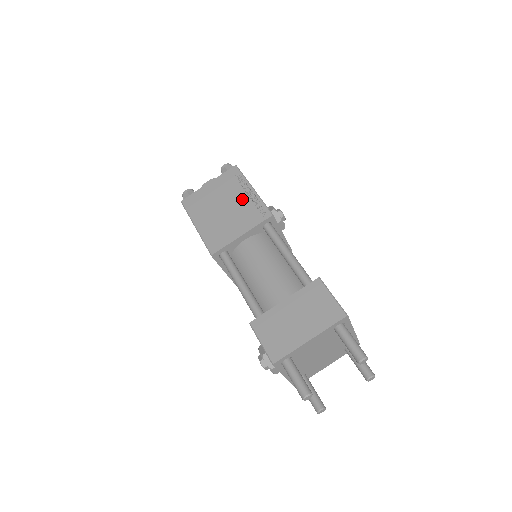
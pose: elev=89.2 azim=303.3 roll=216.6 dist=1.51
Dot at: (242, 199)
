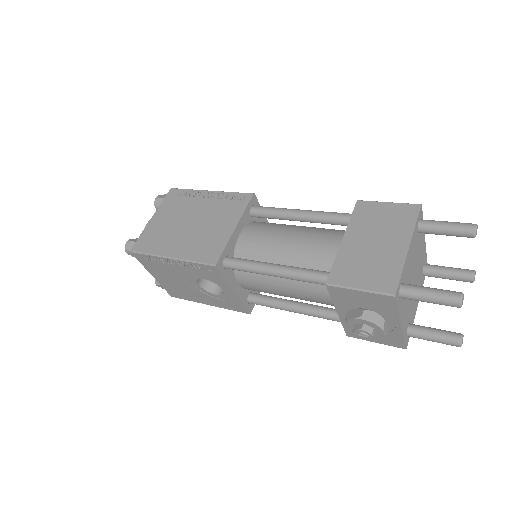
Dot at: (206, 204)
